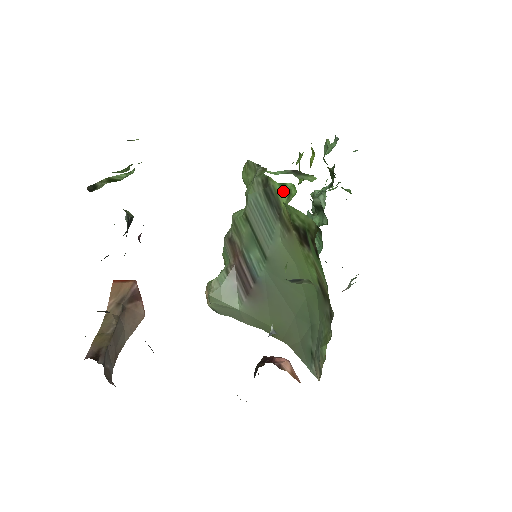
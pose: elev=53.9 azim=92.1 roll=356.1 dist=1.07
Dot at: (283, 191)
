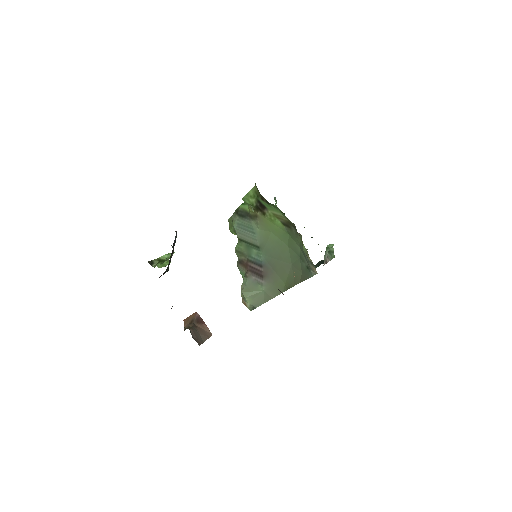
Dot at: (245, 205)
